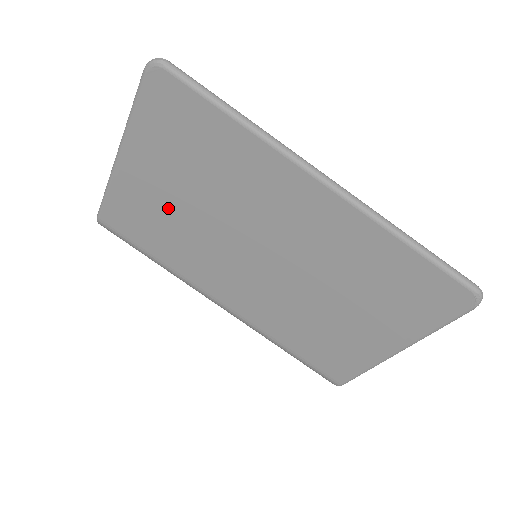
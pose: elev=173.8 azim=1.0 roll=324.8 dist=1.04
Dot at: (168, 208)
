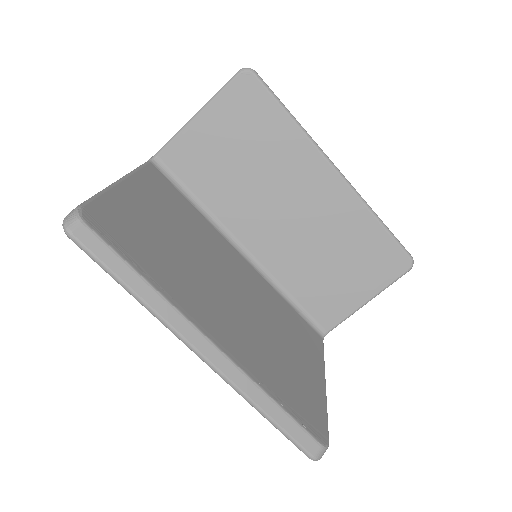
Dot at: occluded
